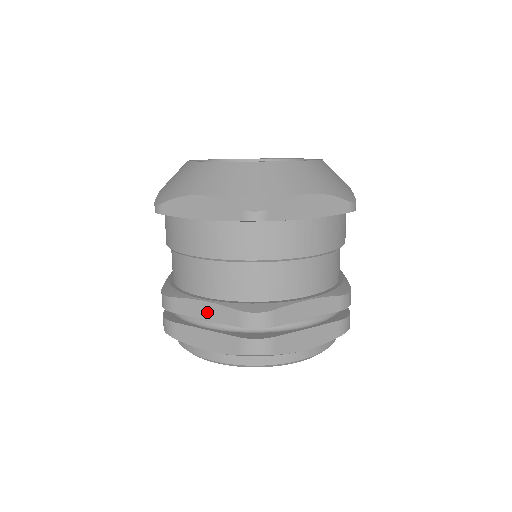
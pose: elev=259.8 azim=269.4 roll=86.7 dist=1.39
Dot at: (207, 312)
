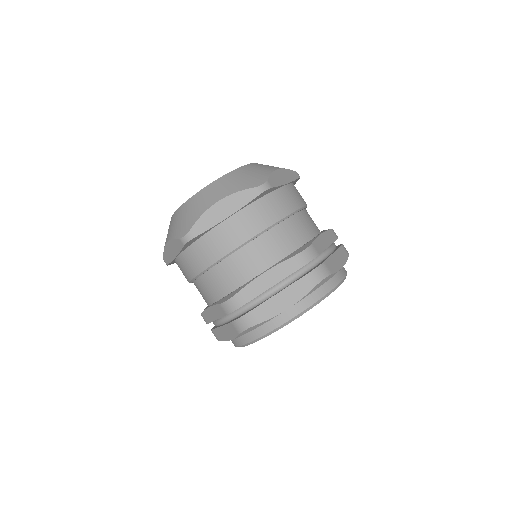
Dot at: (271, 278)
